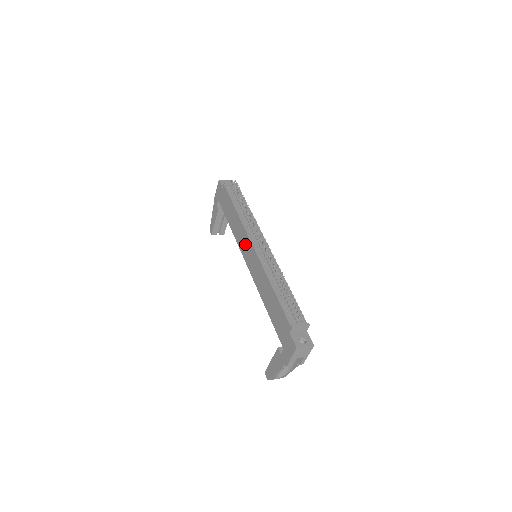
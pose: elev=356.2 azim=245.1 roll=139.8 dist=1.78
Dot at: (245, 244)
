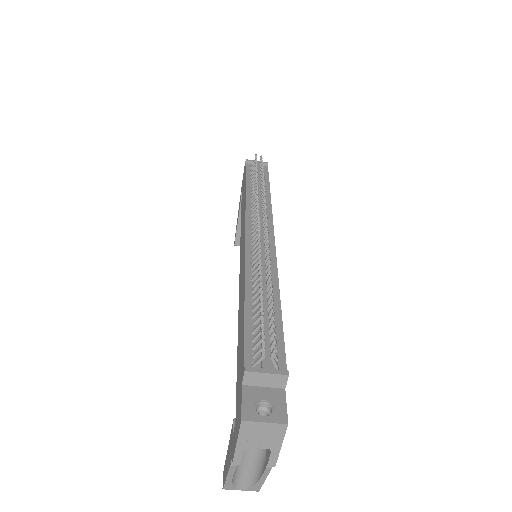
Dot at: (242, 236)
